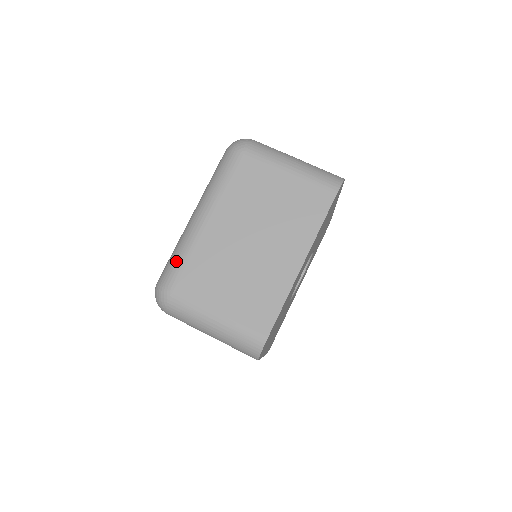
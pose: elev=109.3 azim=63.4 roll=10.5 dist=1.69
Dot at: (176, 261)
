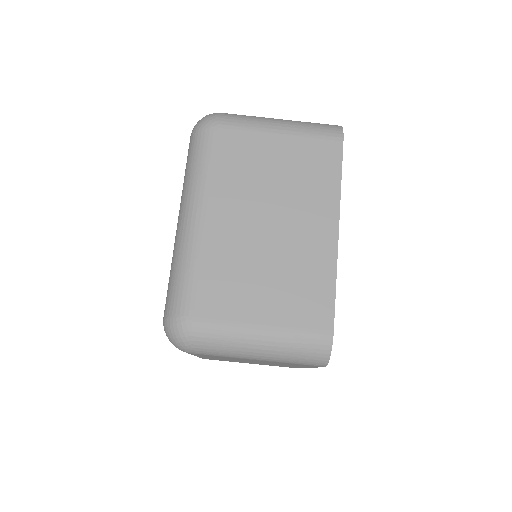
Dot at: occluded
